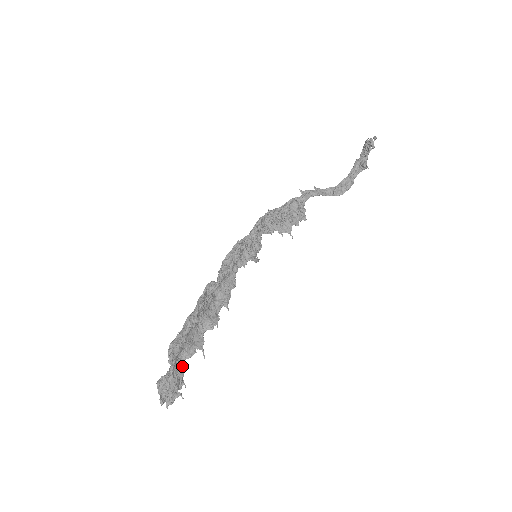
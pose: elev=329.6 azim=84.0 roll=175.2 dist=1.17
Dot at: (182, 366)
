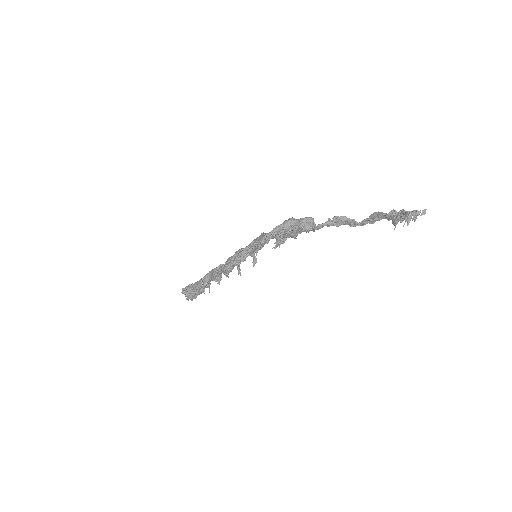
Dot at: occluded
